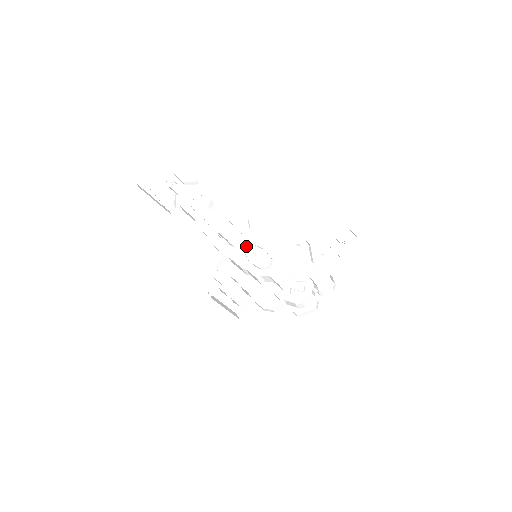
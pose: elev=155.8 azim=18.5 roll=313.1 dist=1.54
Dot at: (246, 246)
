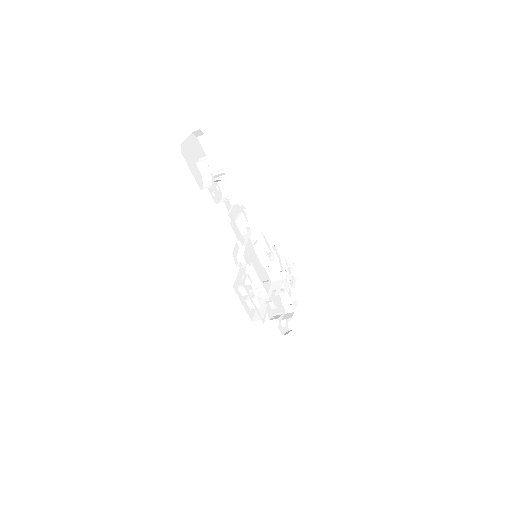
Dot at: (245, 248)
